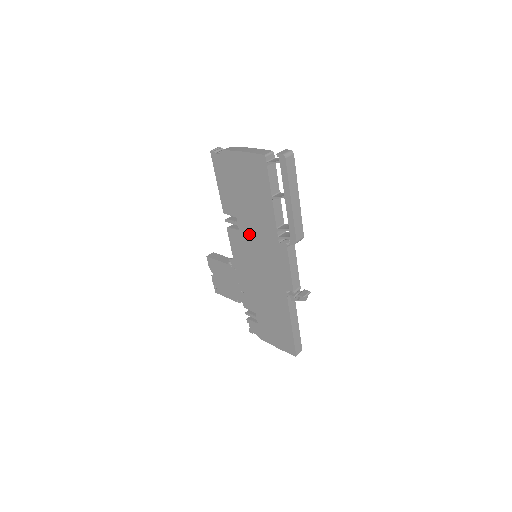
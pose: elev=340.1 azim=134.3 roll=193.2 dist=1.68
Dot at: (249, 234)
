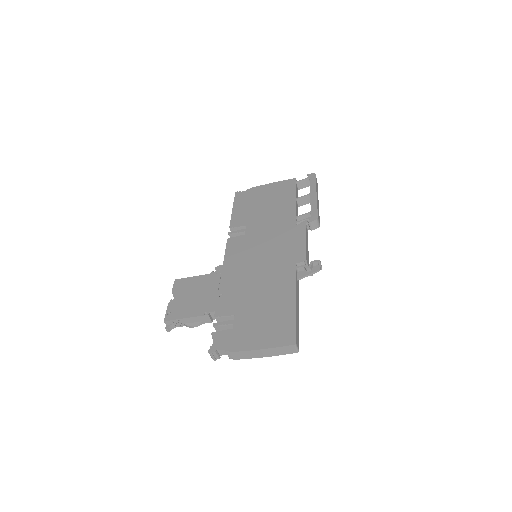
Dot at: (258, 232)
